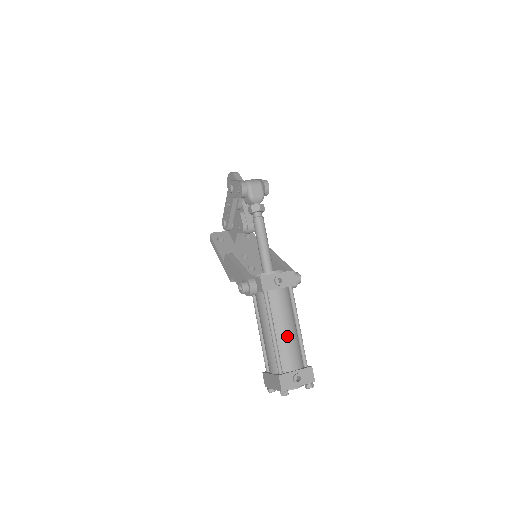
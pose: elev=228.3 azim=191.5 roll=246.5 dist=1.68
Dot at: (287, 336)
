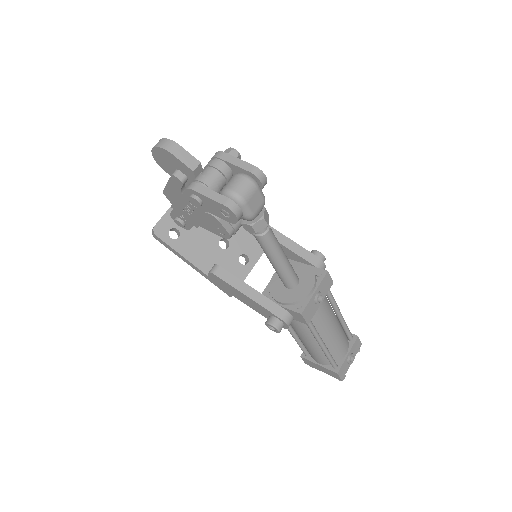
Dot at: (335, 336)
